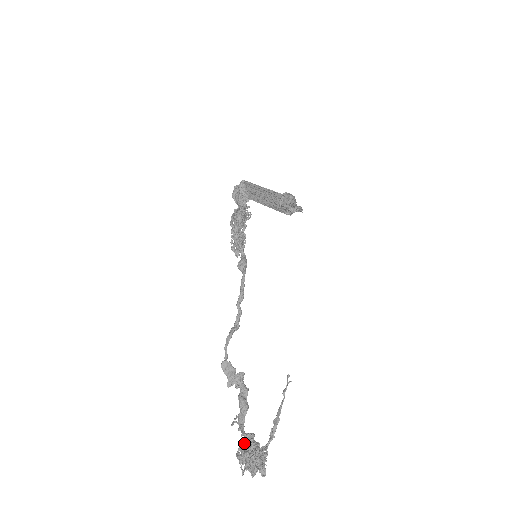
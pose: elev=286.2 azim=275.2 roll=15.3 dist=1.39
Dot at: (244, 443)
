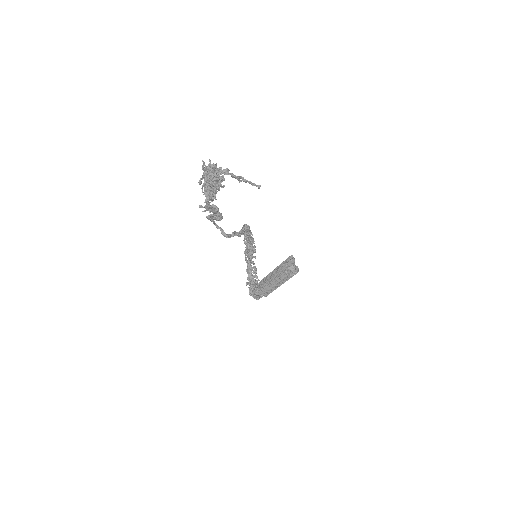
Dot at: occluded
